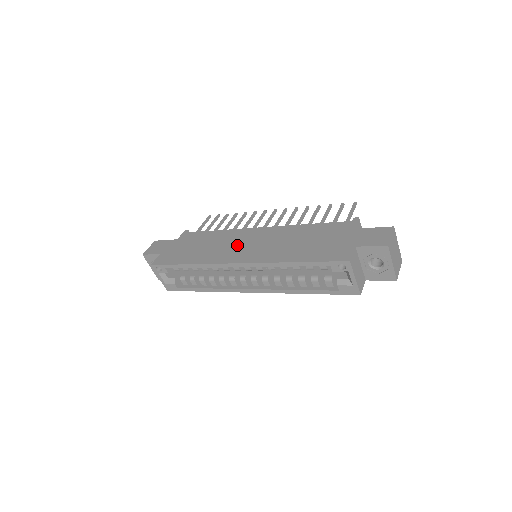
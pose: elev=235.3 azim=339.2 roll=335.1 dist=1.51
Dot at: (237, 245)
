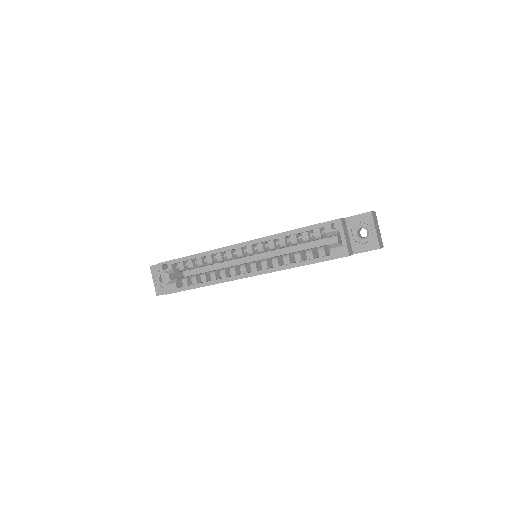
Dot at: occluded
